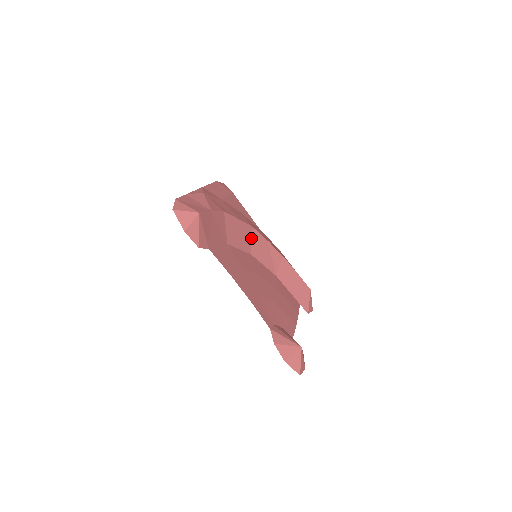
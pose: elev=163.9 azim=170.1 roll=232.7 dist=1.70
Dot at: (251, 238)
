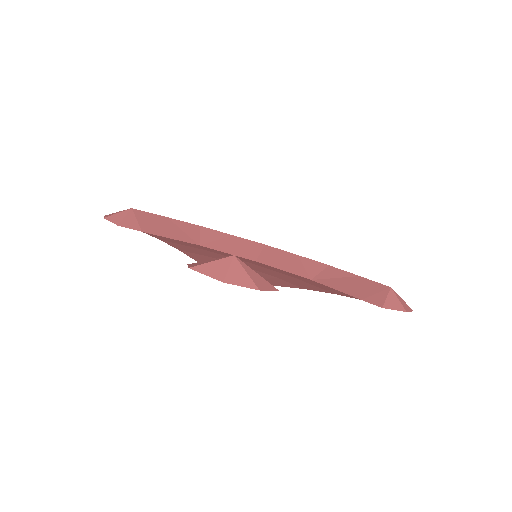
Dot at: (260, 251)
